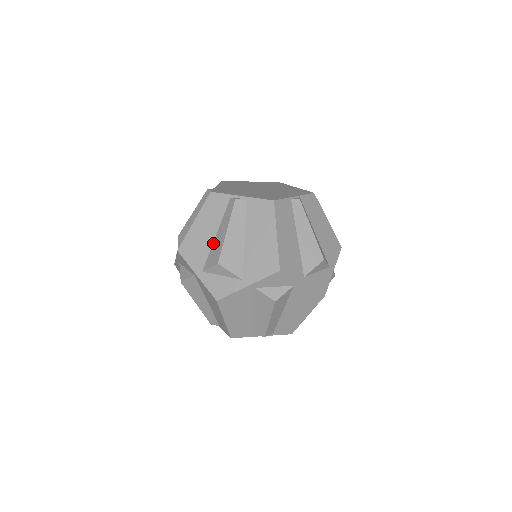
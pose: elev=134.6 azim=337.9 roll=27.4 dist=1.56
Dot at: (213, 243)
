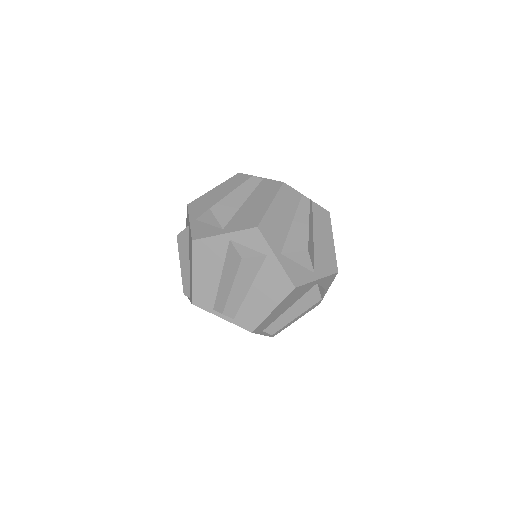
Dot at: occluded
